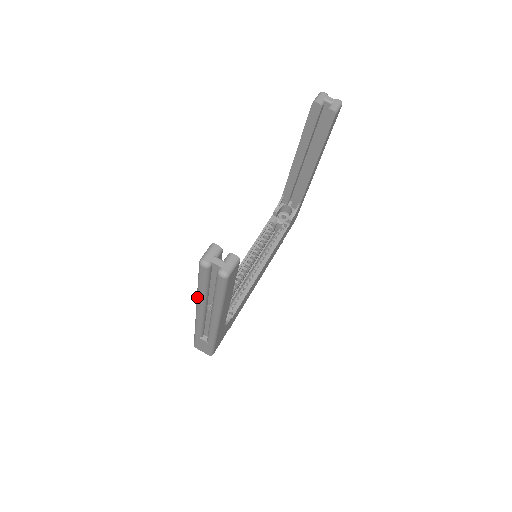
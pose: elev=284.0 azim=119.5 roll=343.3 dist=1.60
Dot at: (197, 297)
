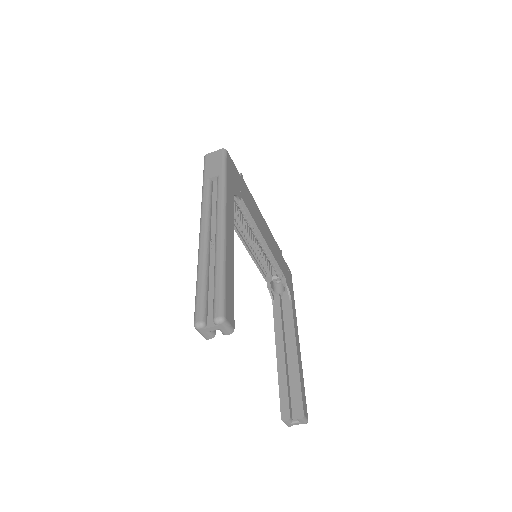
Dot at: occluded
